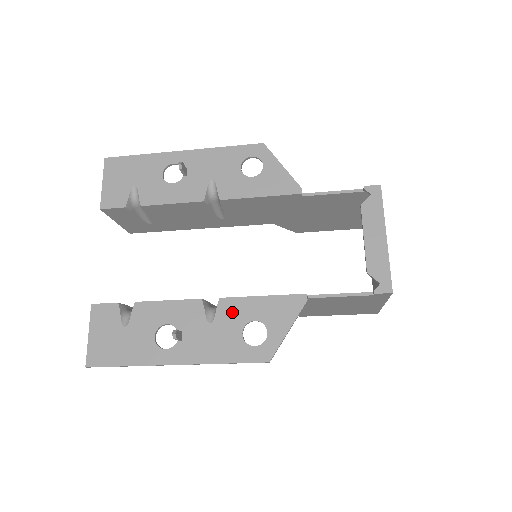
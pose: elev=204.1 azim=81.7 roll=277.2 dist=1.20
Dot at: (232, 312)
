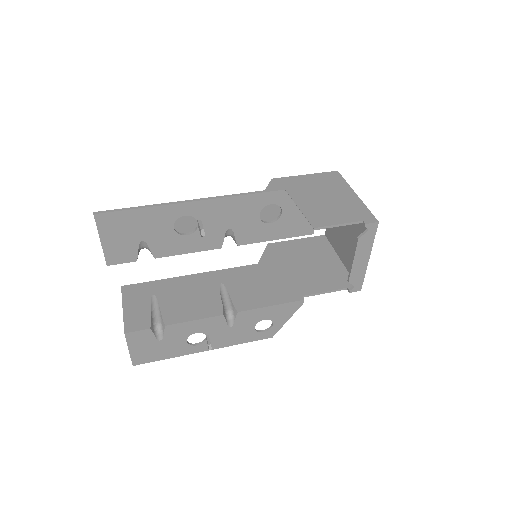
Dot at: (248, 318)
